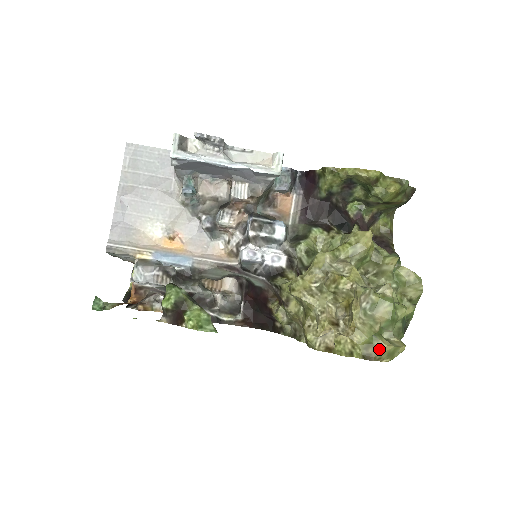
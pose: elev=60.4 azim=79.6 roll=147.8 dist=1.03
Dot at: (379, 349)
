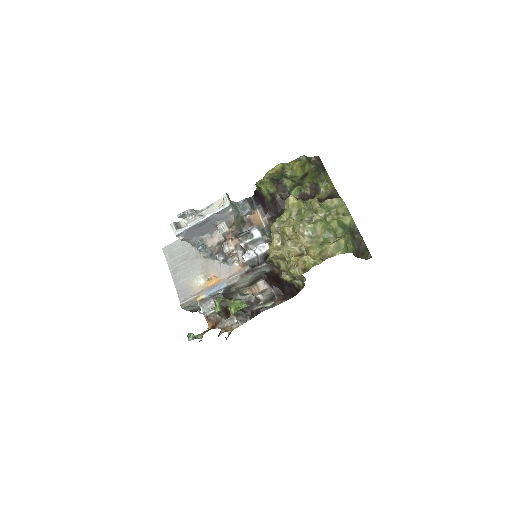
Dot at: (327, 249)
